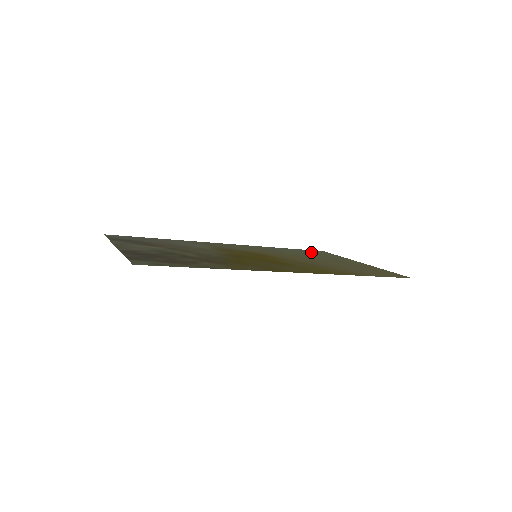
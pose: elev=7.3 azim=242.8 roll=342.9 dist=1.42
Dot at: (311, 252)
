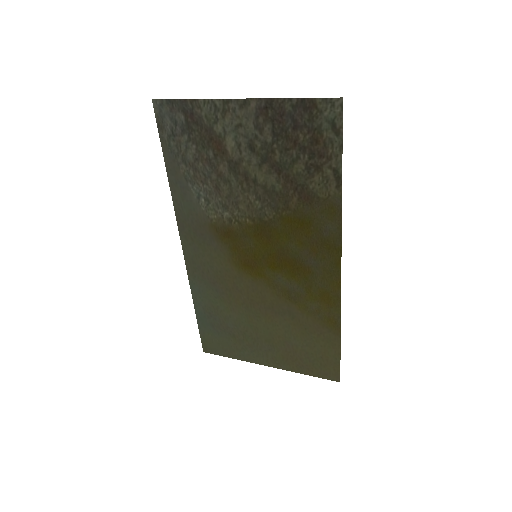
Dot at: (216, 332)
